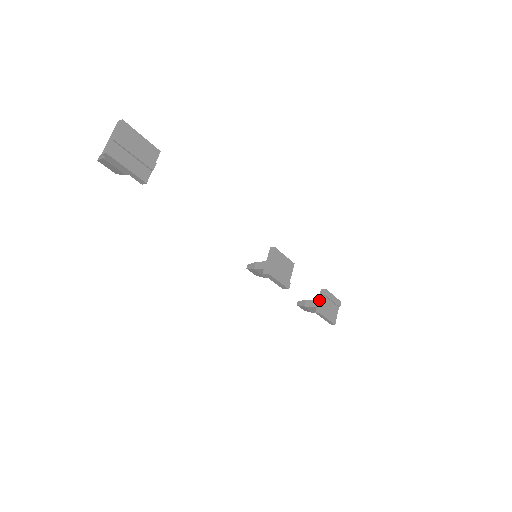
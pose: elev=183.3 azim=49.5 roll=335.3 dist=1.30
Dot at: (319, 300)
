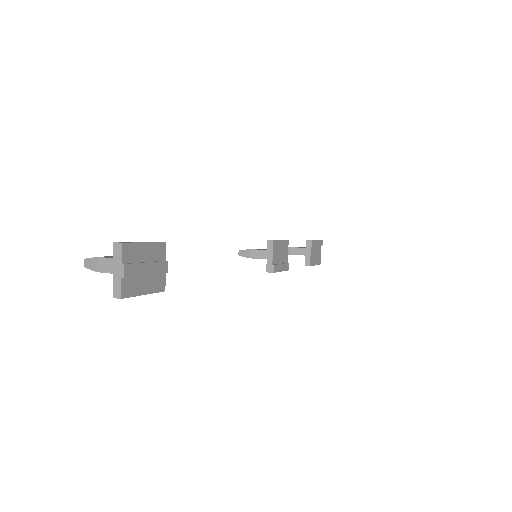
Dot at: (307, 252)
